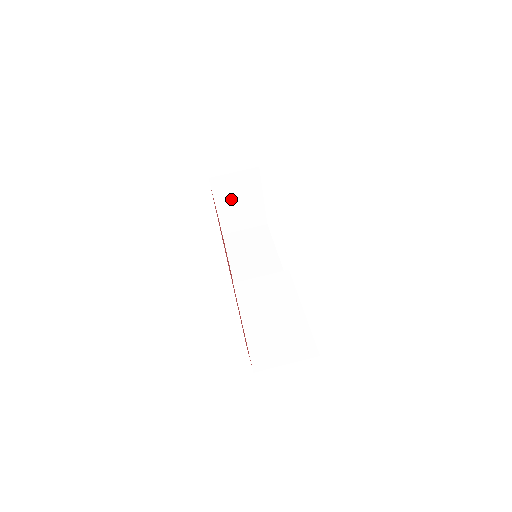
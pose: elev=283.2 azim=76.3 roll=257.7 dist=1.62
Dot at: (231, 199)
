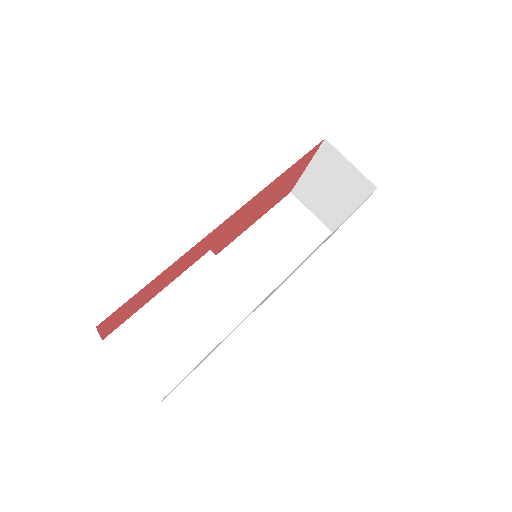
Dot at: (326, 178)
